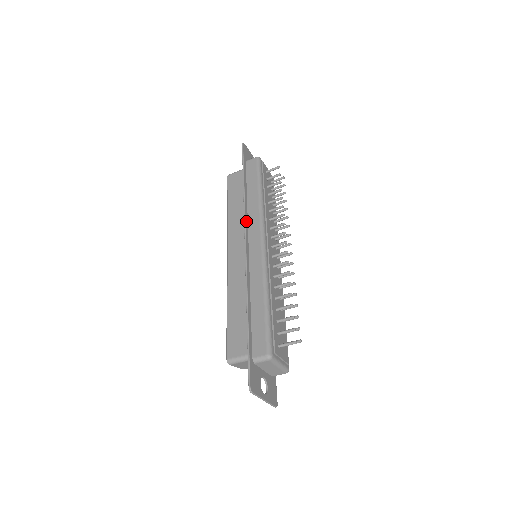
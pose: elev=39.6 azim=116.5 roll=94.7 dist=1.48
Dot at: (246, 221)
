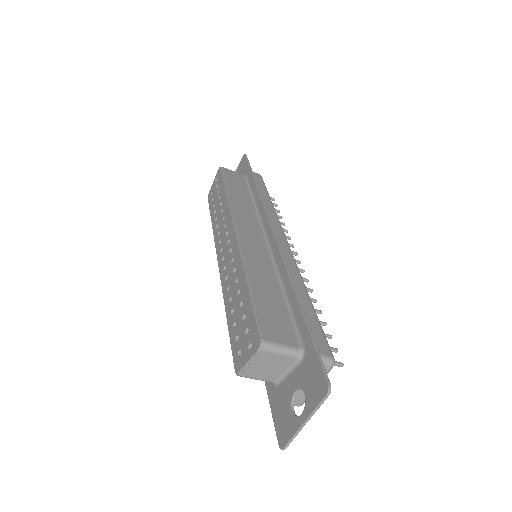
Dot at: (266, 213)
